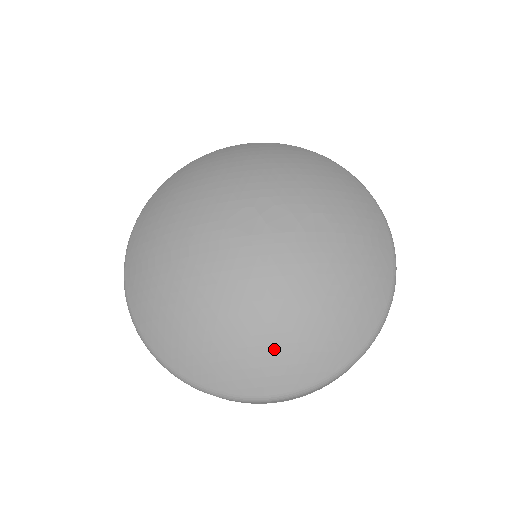
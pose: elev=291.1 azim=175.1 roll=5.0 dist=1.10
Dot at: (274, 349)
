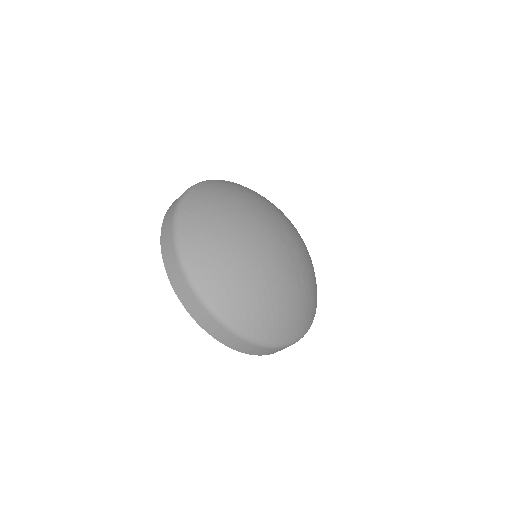
Dot at: (229, 267)
